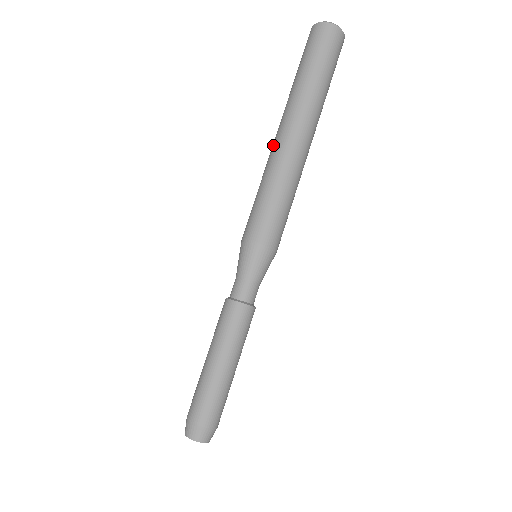
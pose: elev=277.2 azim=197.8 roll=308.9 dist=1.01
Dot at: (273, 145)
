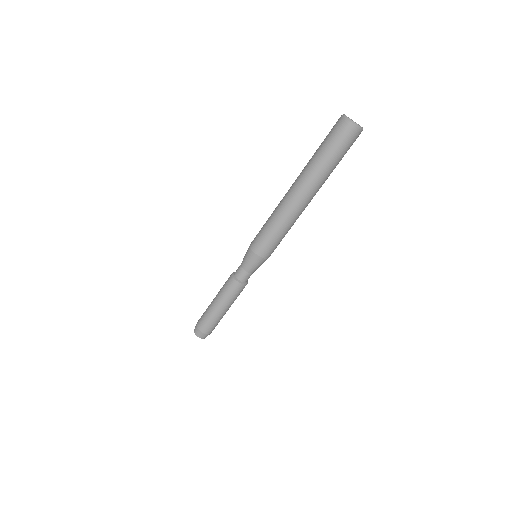
Dot at: (287, 196)
